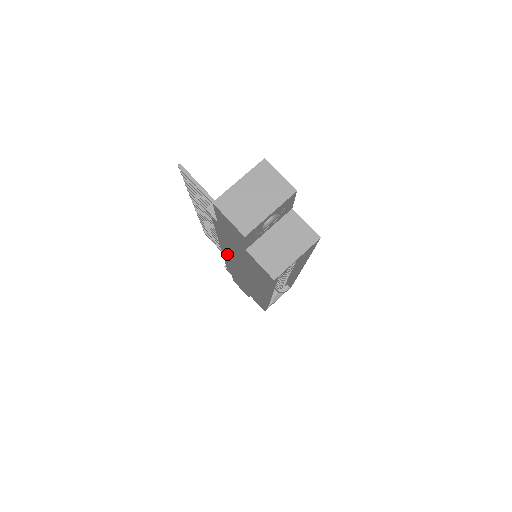
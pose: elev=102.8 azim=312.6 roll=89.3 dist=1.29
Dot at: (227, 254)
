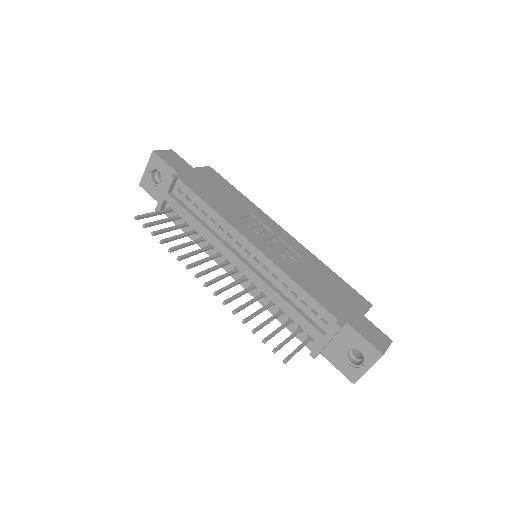
Dot at: occluded
